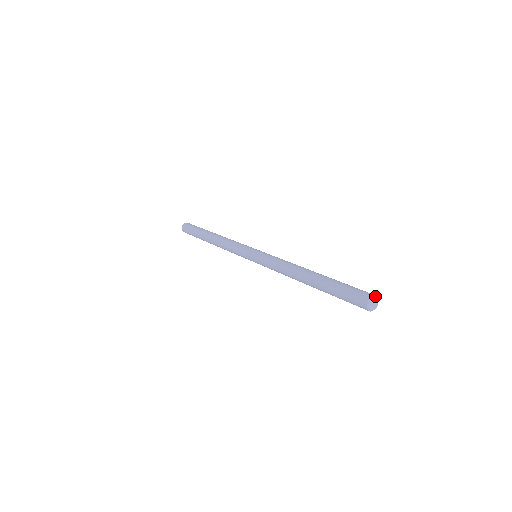
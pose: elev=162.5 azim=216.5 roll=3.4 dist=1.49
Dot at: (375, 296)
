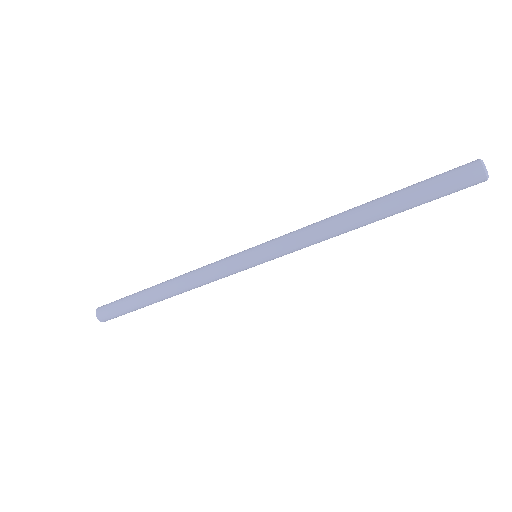
Dot at: occluded
